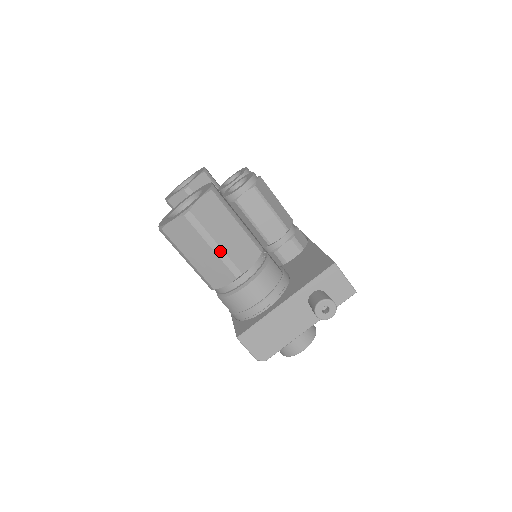
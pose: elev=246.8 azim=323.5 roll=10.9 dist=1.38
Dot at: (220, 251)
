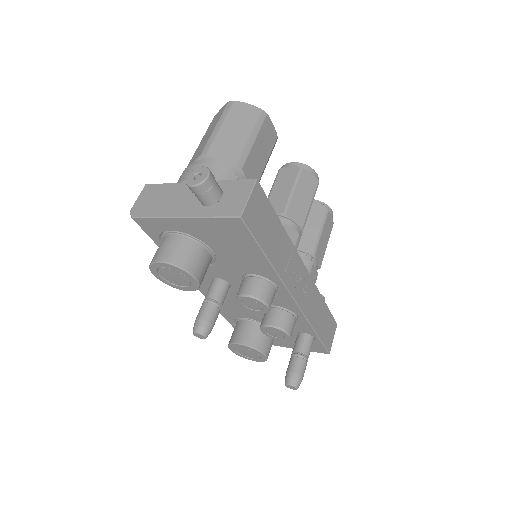
Dot at: (216, 132)
